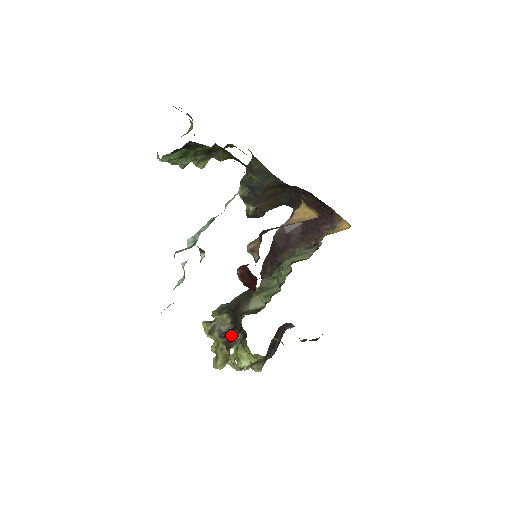
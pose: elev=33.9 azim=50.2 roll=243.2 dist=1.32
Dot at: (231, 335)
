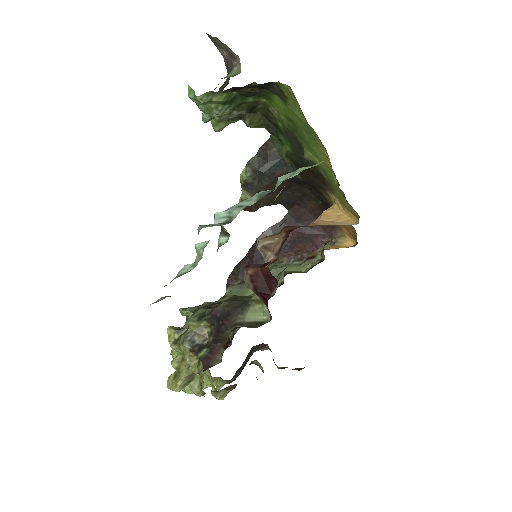
Dot at: (211, 350)
